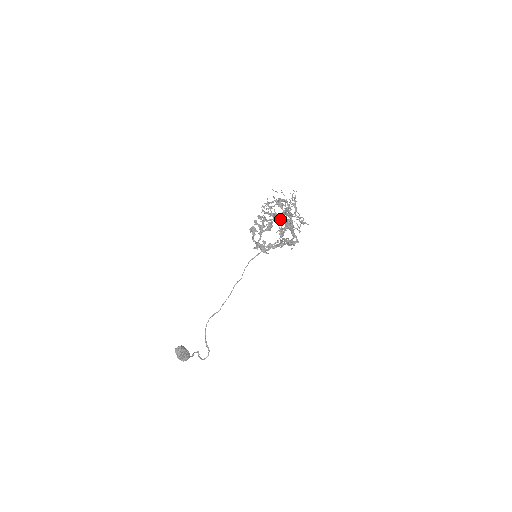
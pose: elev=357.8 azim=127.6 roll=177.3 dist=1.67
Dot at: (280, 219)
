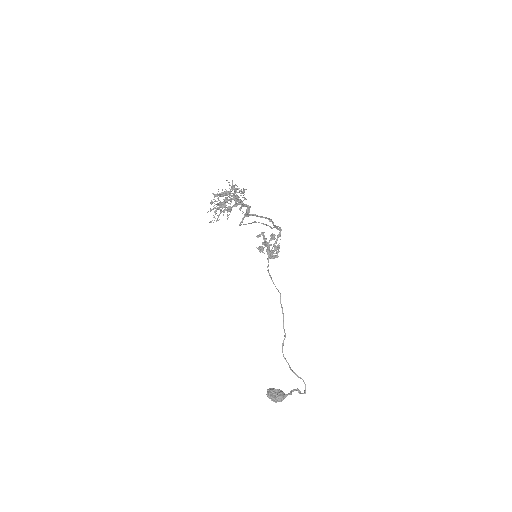
Dot at: occluded
